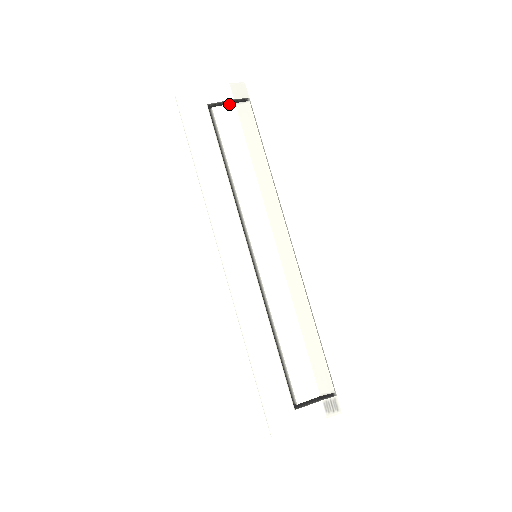
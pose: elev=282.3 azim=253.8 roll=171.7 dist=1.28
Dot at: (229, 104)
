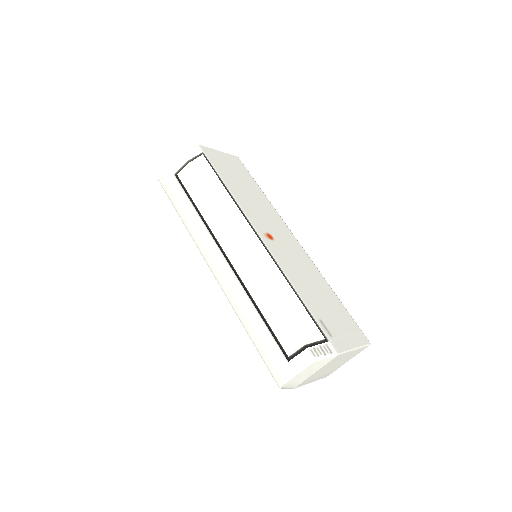
Dot at: (186, 166)
